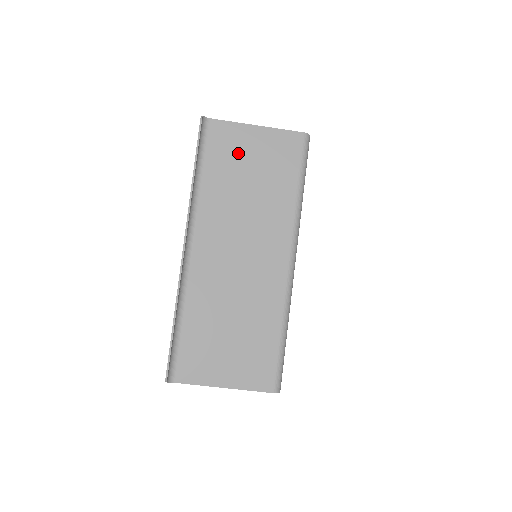
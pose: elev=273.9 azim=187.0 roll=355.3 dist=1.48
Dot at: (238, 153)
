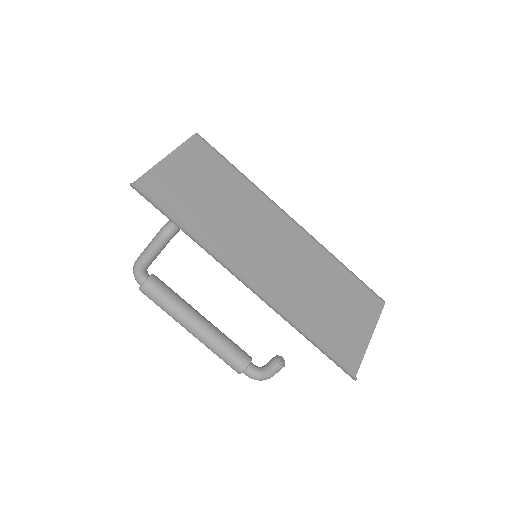
Dot at: (183, 187)
